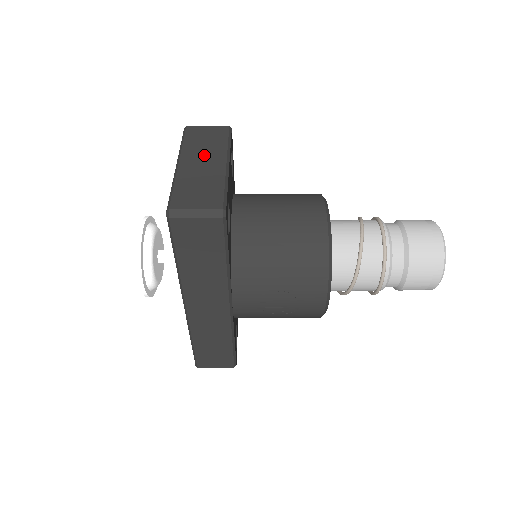
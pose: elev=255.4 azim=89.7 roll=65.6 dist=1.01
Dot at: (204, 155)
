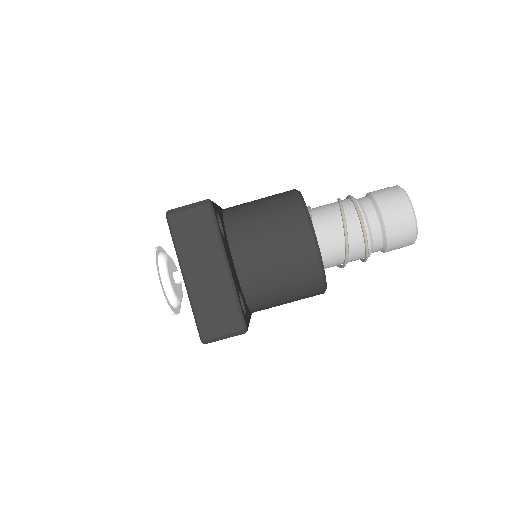
Dot at: (203, 260)
